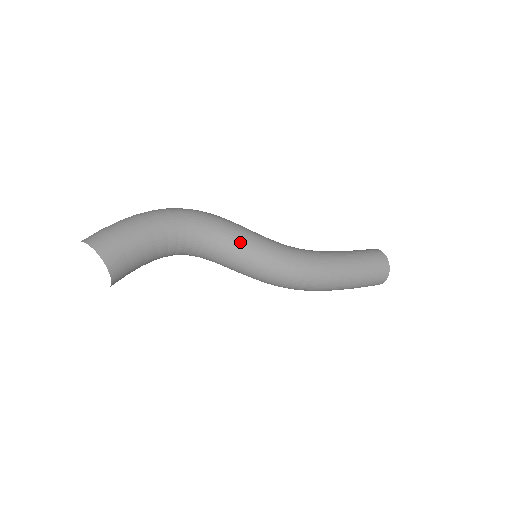
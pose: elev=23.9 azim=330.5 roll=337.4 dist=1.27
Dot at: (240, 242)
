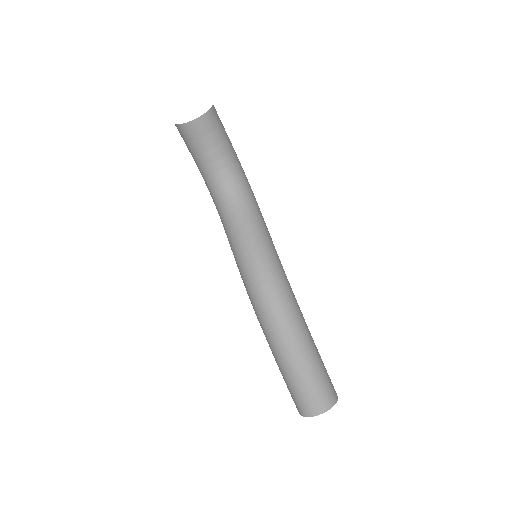
Dot at: (264, 223)
